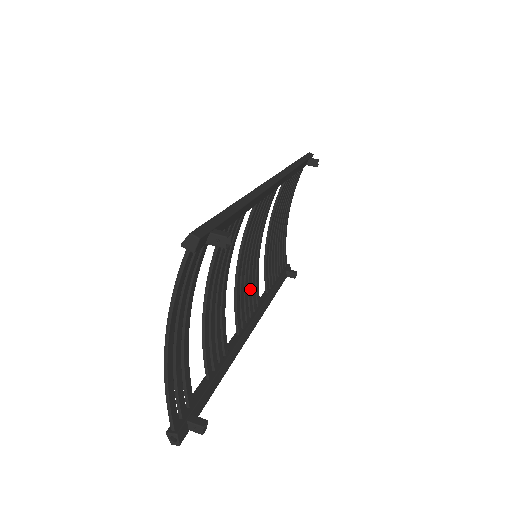
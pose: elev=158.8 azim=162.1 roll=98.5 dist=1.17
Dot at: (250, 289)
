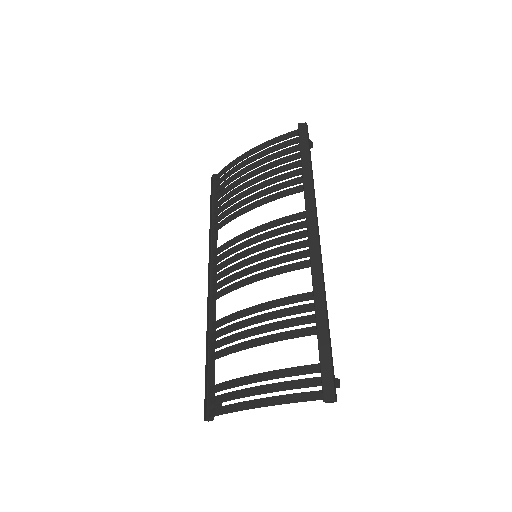
Dot at: (229, 262)
